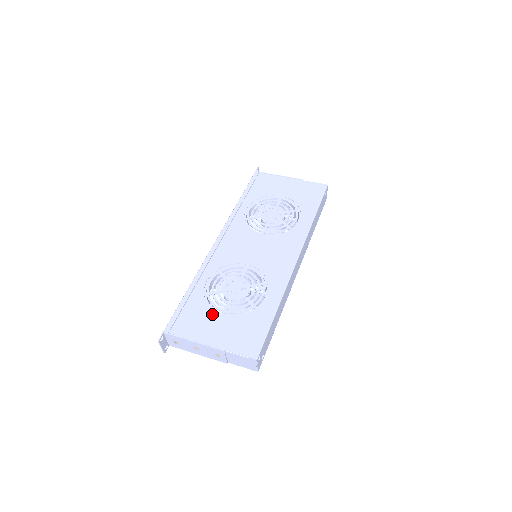
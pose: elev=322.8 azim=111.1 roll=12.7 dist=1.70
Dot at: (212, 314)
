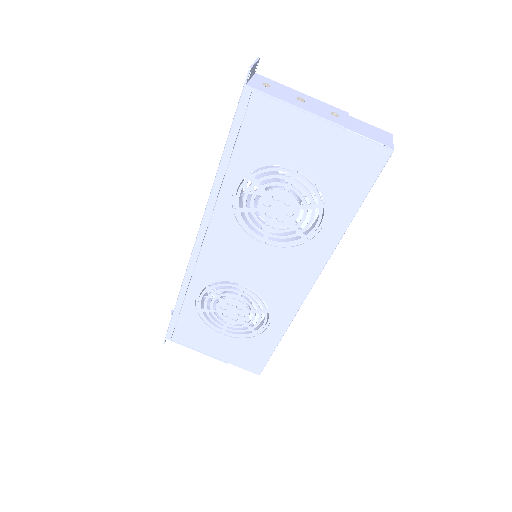
Dot at: (210, 332)
